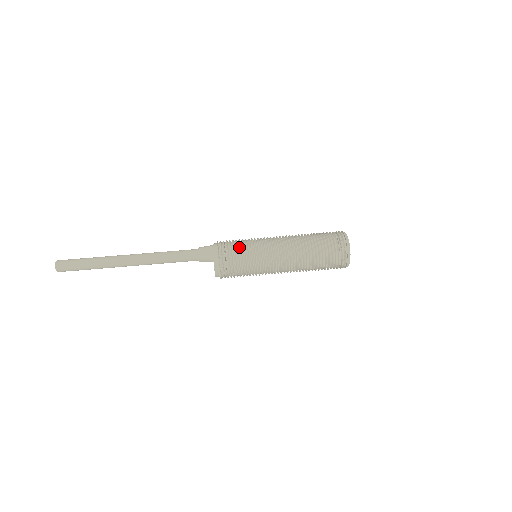
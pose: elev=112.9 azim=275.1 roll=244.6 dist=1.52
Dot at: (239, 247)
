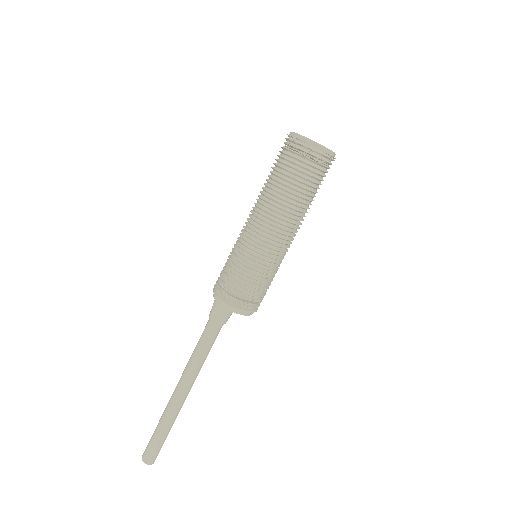
Dot at: (244, 281)
